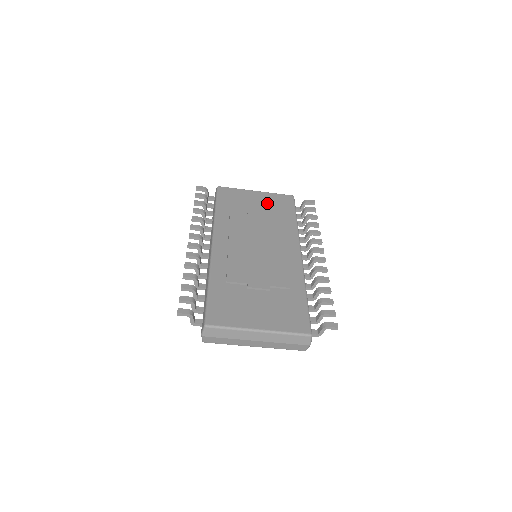
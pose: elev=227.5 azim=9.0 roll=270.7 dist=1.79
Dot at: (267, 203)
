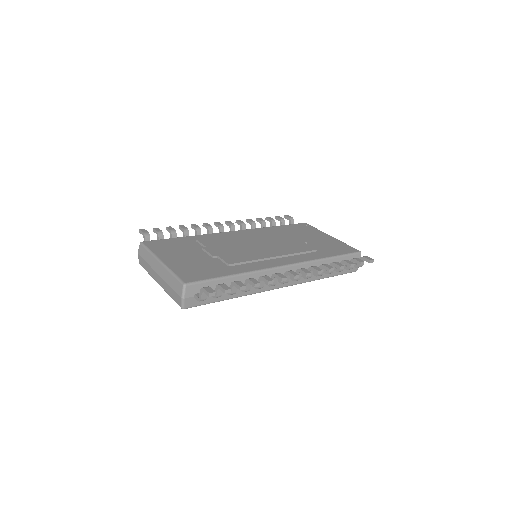
Dot at: (324, 242)
